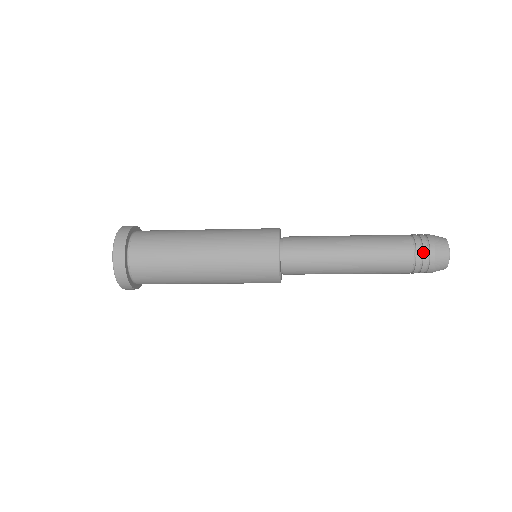
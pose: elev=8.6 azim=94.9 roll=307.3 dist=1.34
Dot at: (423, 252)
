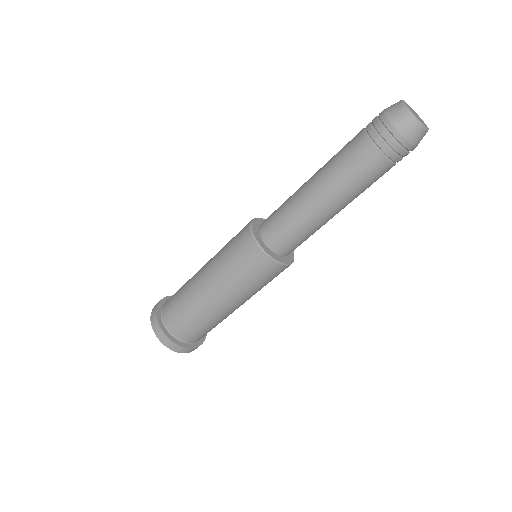
Dot at: occluded
